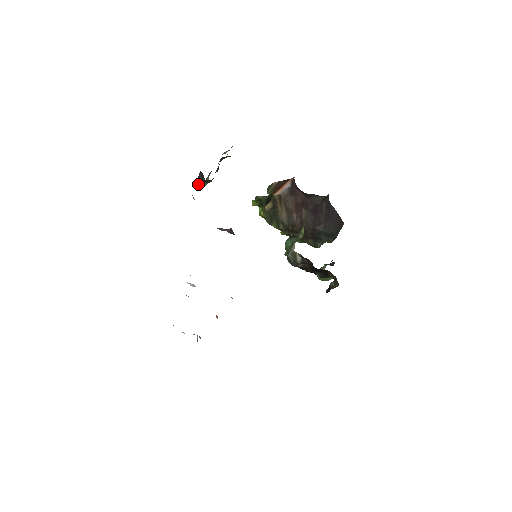
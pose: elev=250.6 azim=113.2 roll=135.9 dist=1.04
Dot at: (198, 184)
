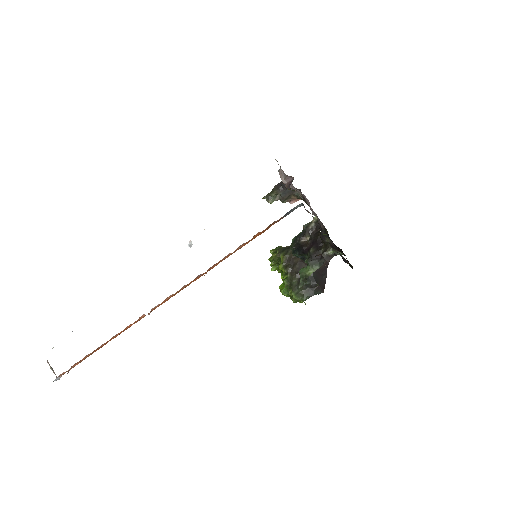
Dot at: (268, 195)
